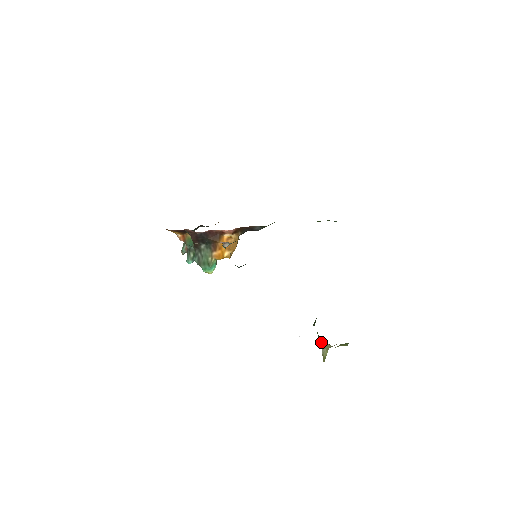
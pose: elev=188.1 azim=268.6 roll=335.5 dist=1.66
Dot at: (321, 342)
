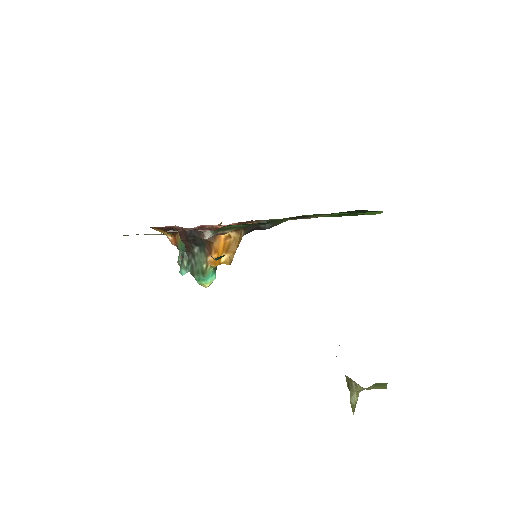
Dot at: (347, 381)
